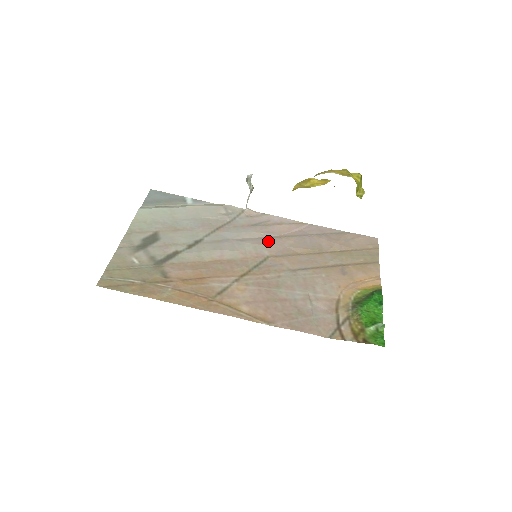
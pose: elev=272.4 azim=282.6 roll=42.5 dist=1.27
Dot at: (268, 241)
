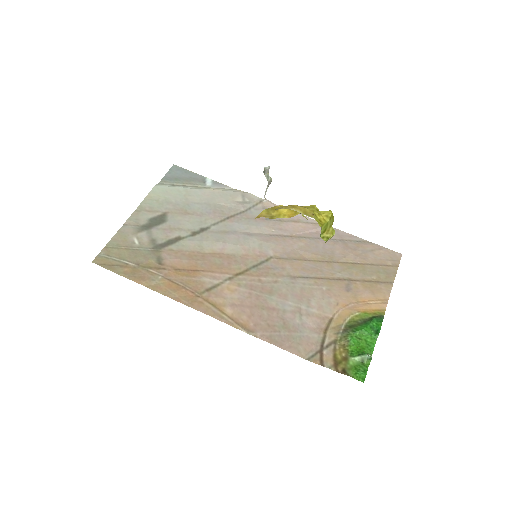
Dot at: (277, 240)
